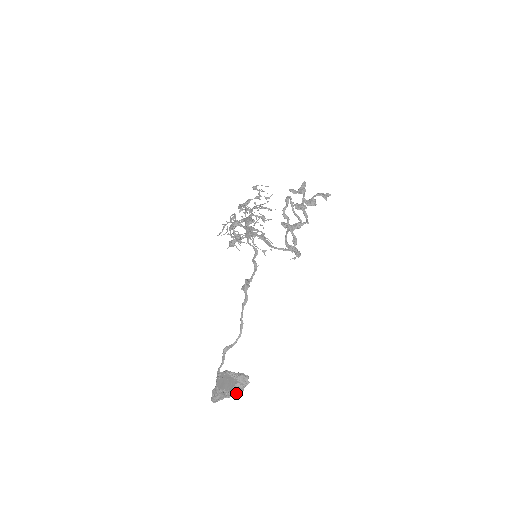
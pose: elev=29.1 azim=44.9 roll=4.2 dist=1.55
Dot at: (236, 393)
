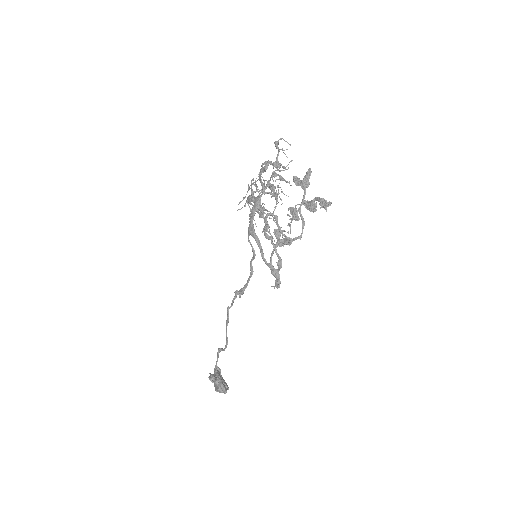
Dot at: occluded
